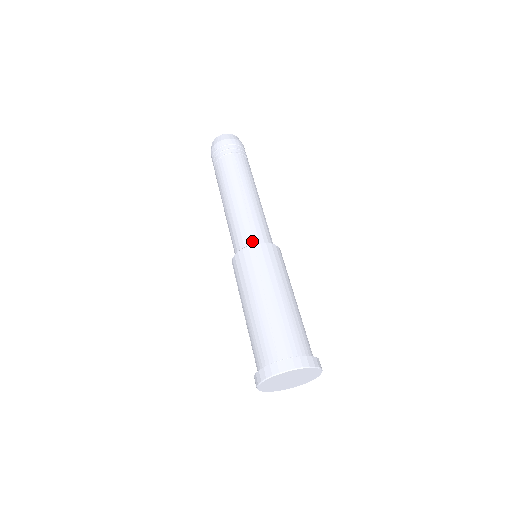
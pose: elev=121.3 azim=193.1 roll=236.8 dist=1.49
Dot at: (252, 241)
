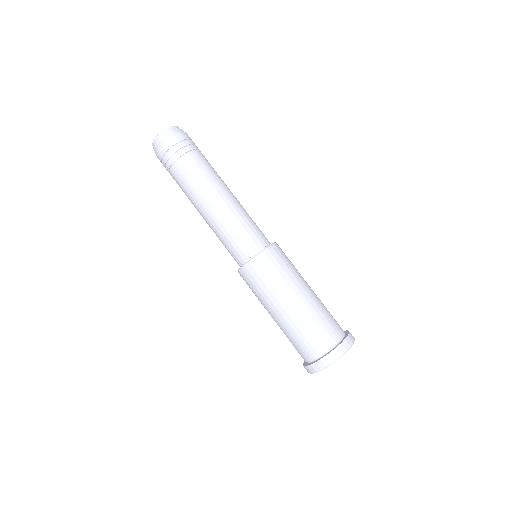
Dot at: (257, 247)
